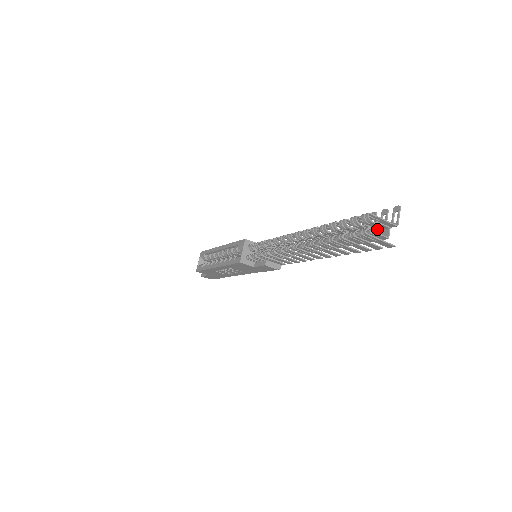
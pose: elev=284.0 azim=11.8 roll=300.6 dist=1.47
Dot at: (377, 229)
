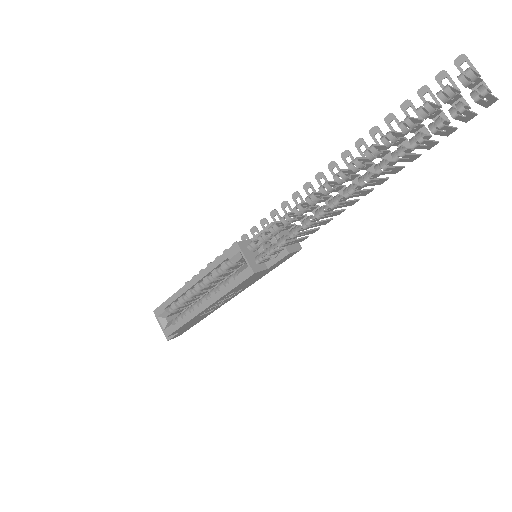
Dot at: (461, 95)
